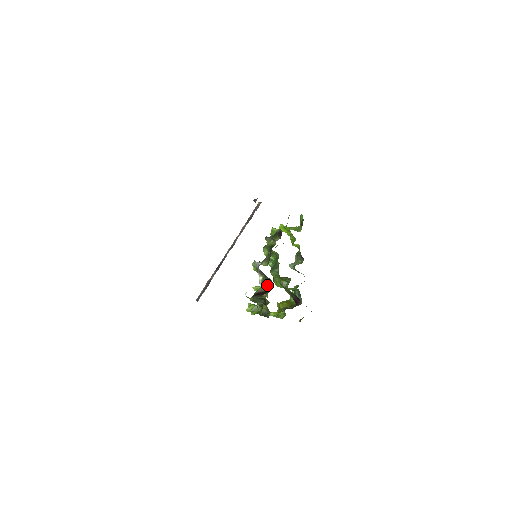
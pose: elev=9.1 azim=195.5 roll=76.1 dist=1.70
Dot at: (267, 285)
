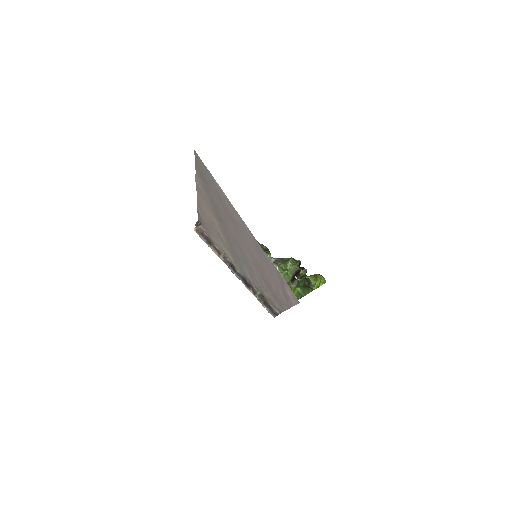
Dot at: (291, 266)
